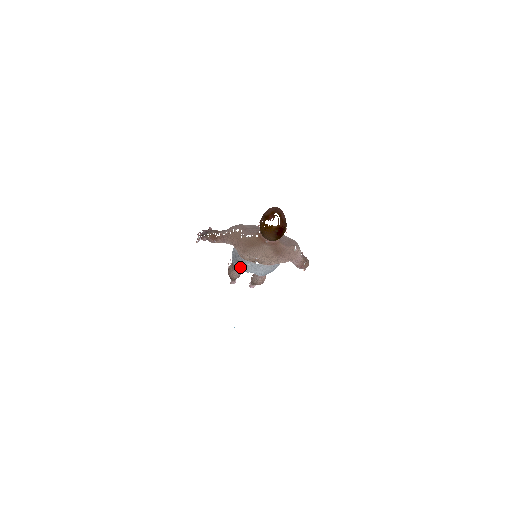
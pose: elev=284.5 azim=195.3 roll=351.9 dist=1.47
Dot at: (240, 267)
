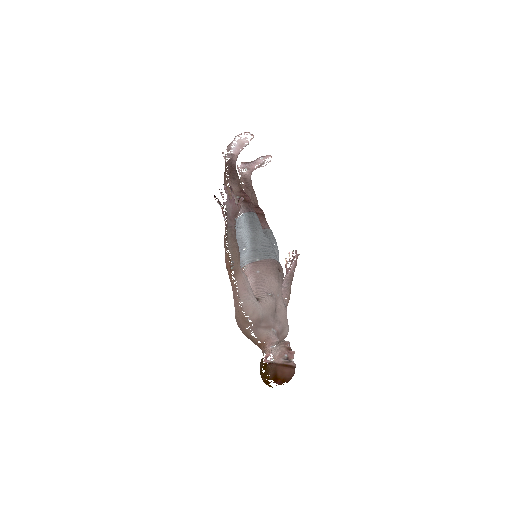
Dot at: occluded
